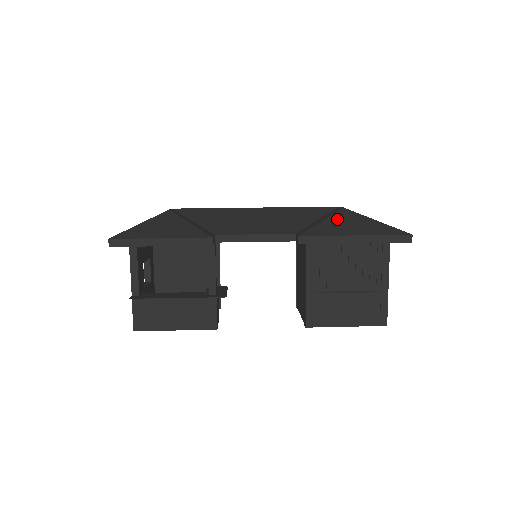
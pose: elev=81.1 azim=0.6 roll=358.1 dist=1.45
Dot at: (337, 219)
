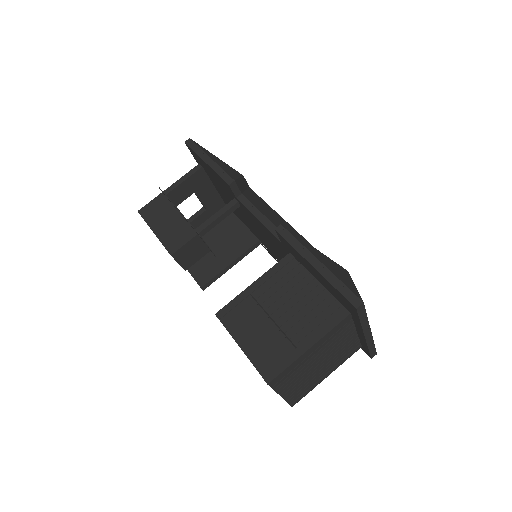
Dot at: (328, 258)
